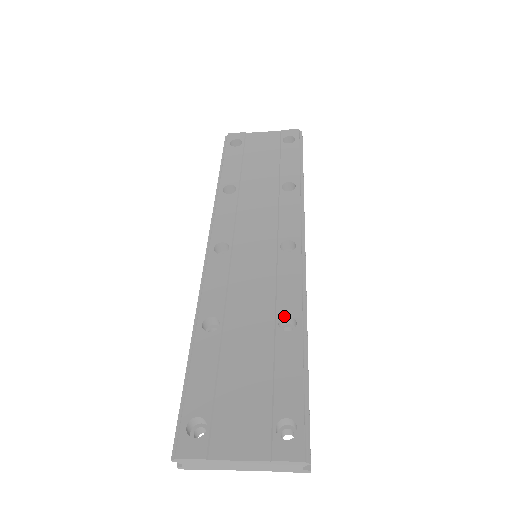
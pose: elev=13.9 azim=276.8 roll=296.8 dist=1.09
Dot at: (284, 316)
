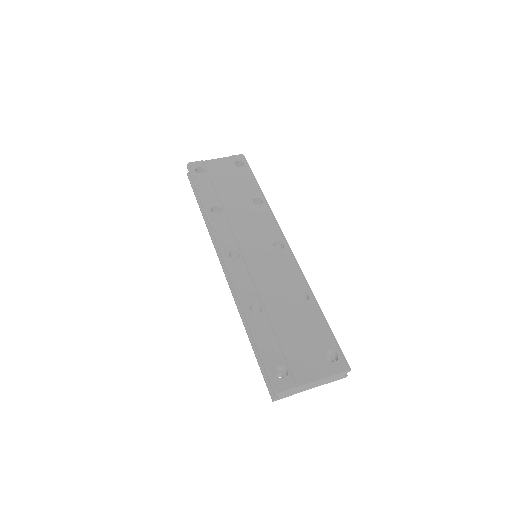
Dot at: (299, 292)
